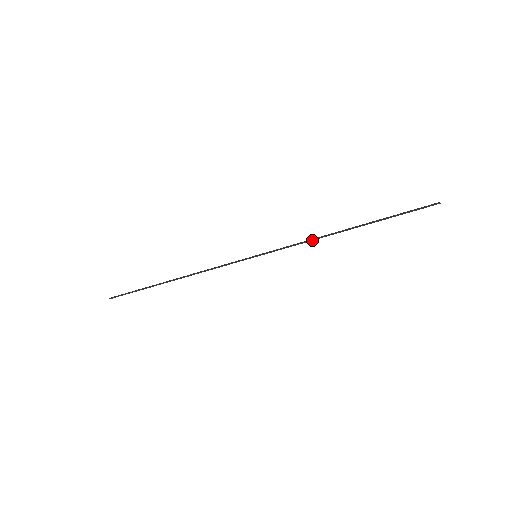
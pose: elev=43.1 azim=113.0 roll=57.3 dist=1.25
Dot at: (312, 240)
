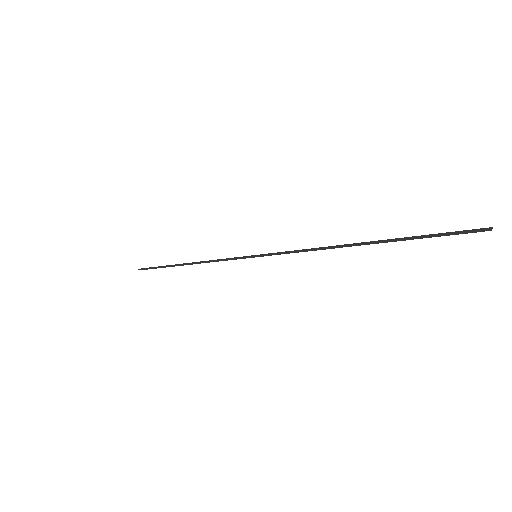
Dot at: (314, 250)
